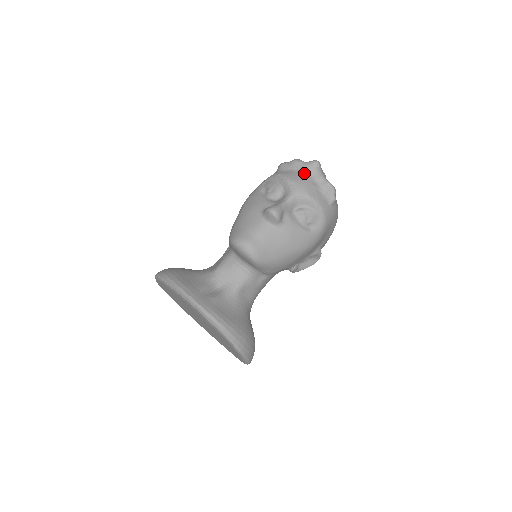
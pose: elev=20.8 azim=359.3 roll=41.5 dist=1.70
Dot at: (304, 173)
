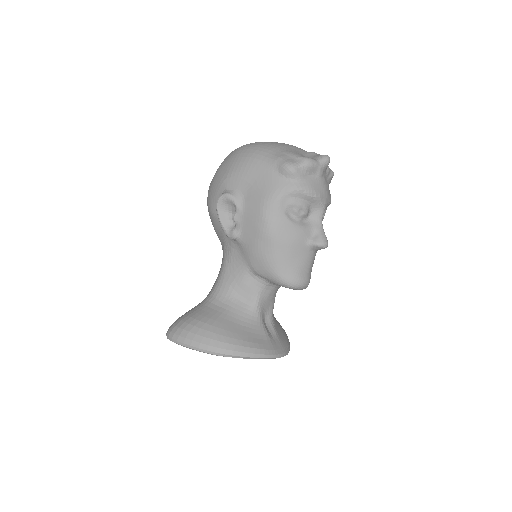
Dot at: (321, 177)
